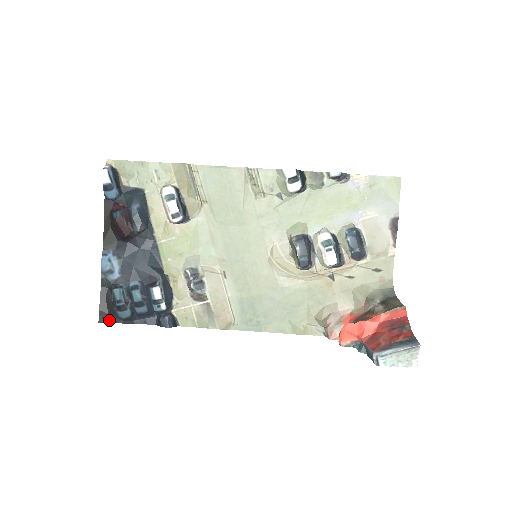
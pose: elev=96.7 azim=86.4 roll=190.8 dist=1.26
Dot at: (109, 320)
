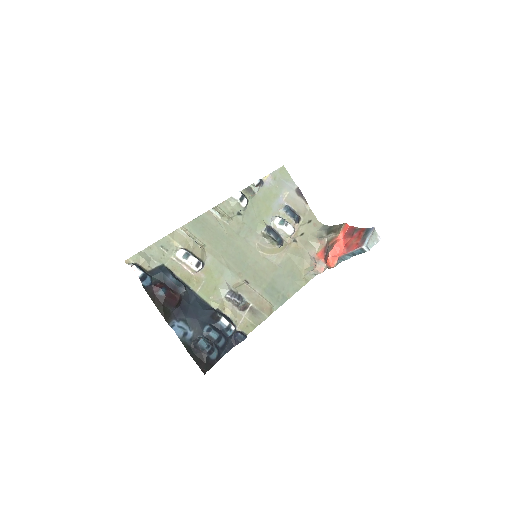
Dot at: (208, 367)
